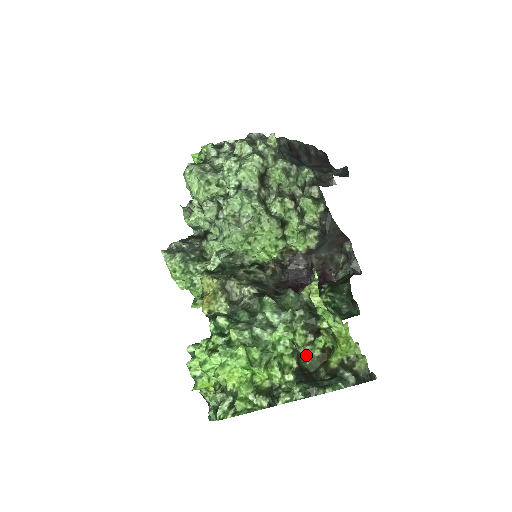
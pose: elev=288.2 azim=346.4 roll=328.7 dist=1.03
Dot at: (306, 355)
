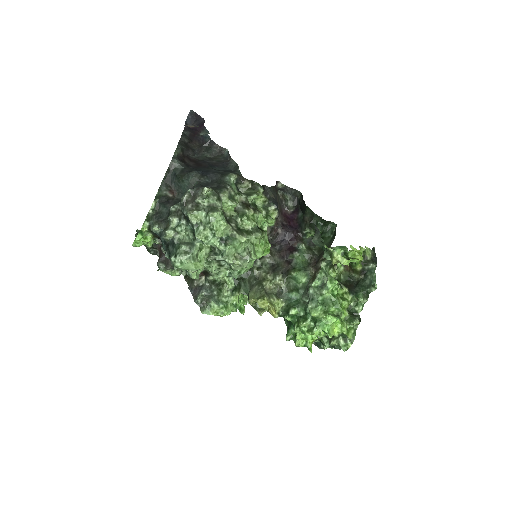
Dot at: (339, 276)
